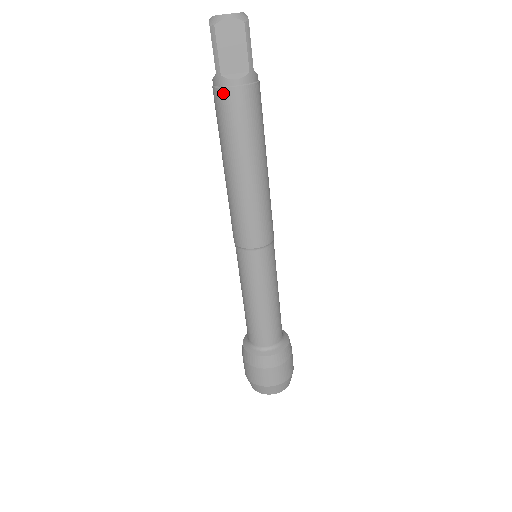
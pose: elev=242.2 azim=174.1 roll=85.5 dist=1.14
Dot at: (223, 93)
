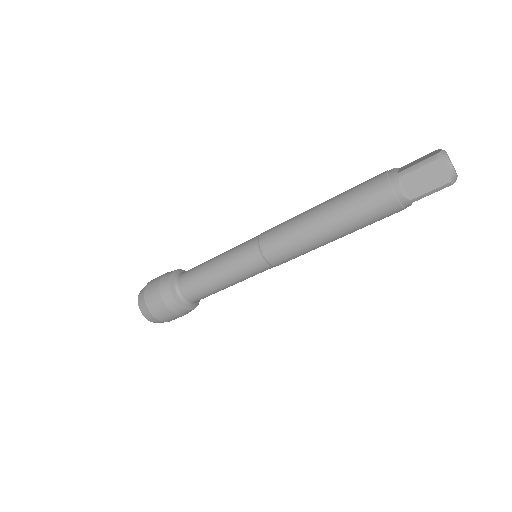
Dot at: (399, 210)
